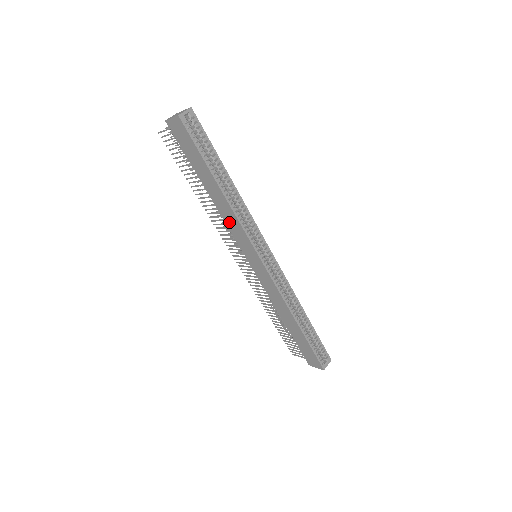
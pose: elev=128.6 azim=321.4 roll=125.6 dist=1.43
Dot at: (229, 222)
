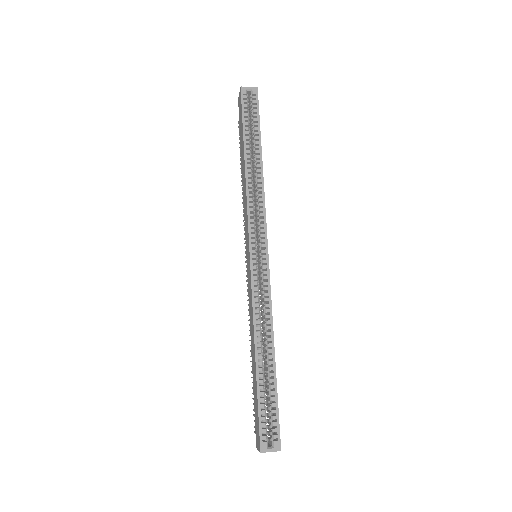
Dot at: (244, 204)
